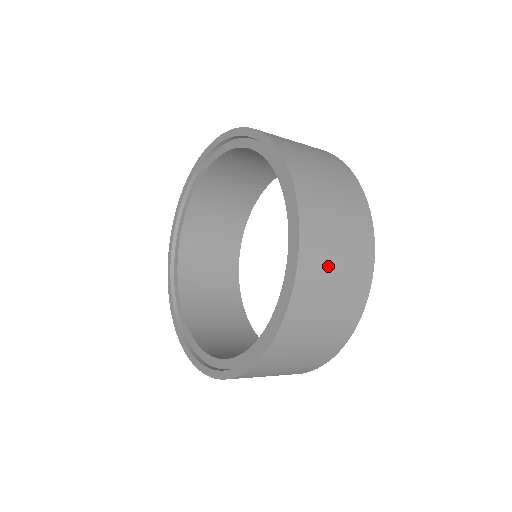
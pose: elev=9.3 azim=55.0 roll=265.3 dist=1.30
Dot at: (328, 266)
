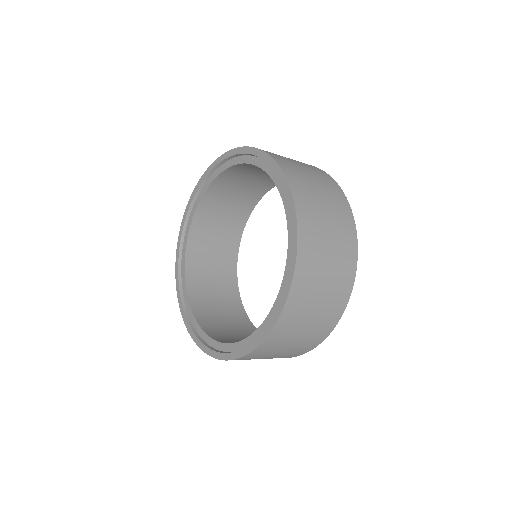
Dot at: (290, 337)
